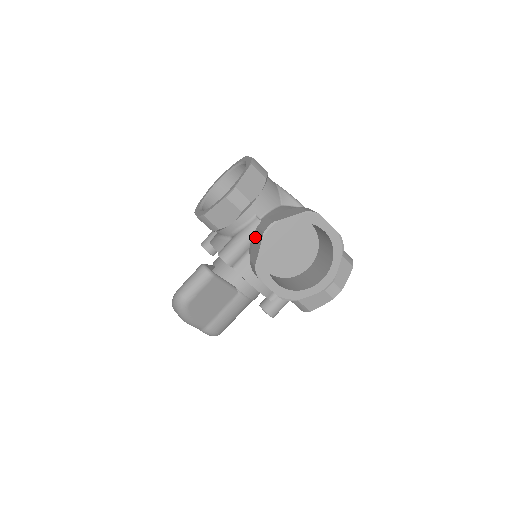
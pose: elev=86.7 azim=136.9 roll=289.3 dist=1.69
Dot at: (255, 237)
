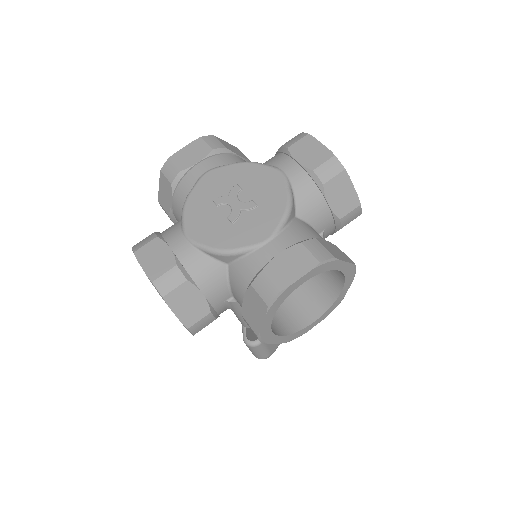
Dot at: occluded
